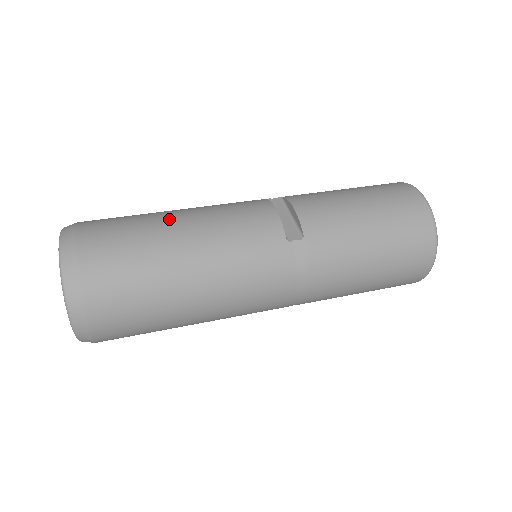
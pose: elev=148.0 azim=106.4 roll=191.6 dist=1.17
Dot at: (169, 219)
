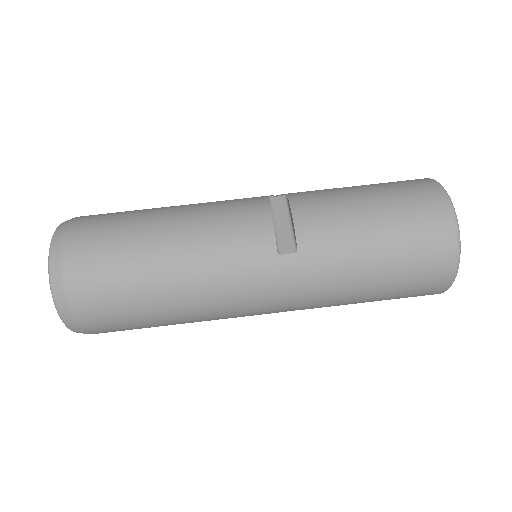
Dot at: (157, 223)
